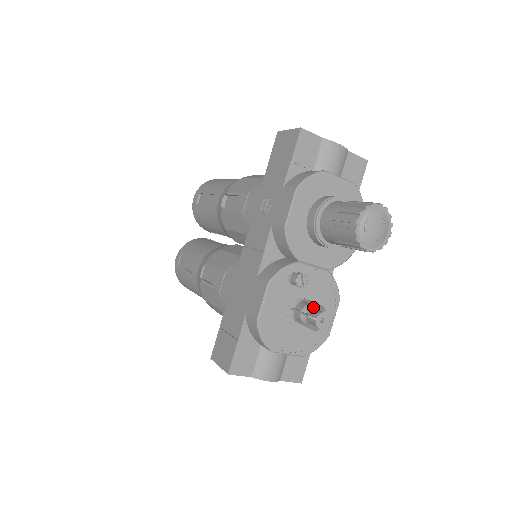
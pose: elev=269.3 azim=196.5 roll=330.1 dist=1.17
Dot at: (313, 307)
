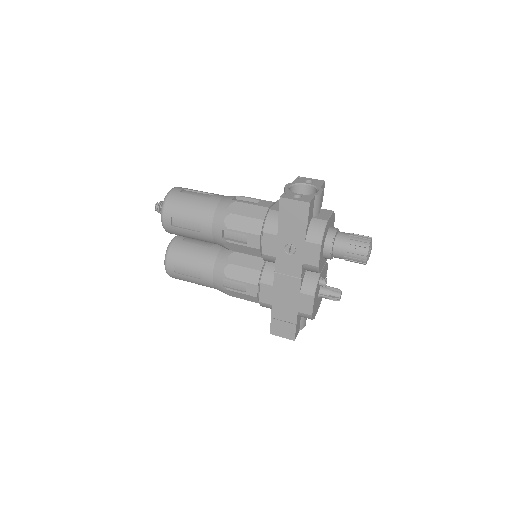
Dot at: (331, 290)
